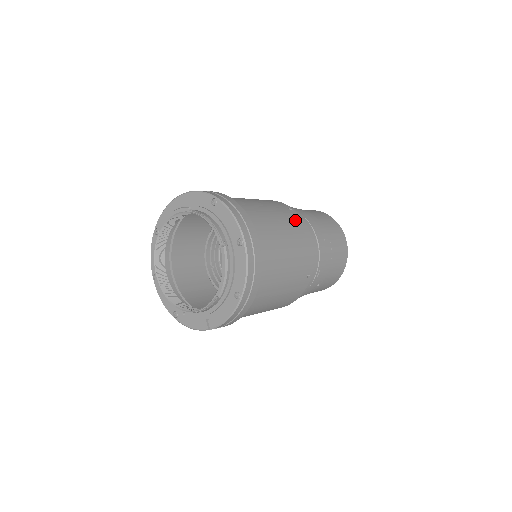
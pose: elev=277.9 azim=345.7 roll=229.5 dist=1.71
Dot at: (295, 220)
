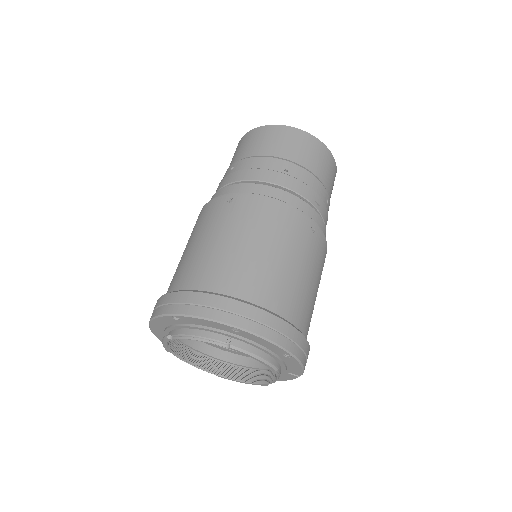
Dot at: (245, 210)
